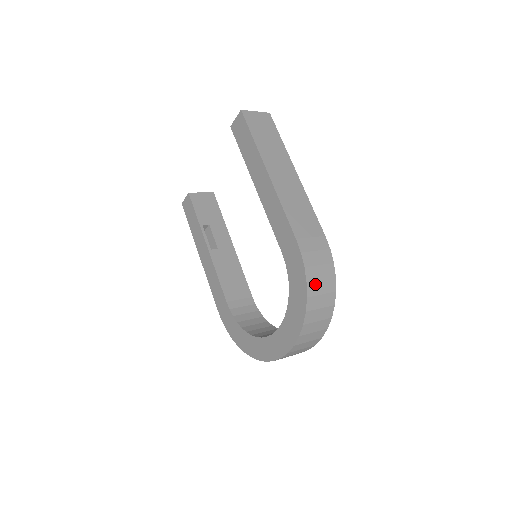
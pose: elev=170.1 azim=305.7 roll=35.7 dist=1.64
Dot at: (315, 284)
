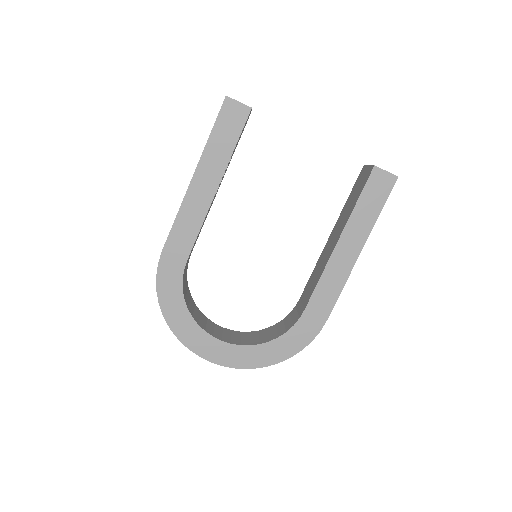
Dot at: occluded
